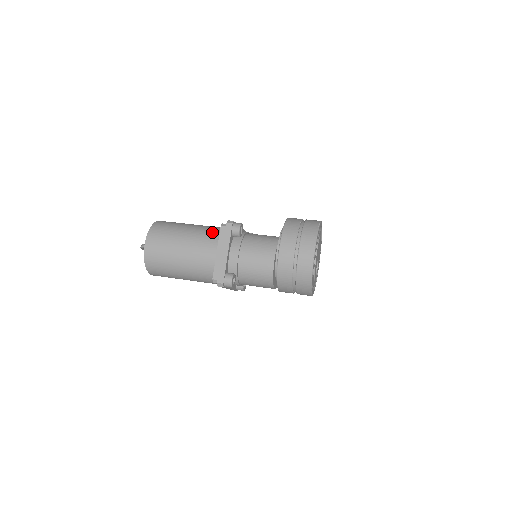
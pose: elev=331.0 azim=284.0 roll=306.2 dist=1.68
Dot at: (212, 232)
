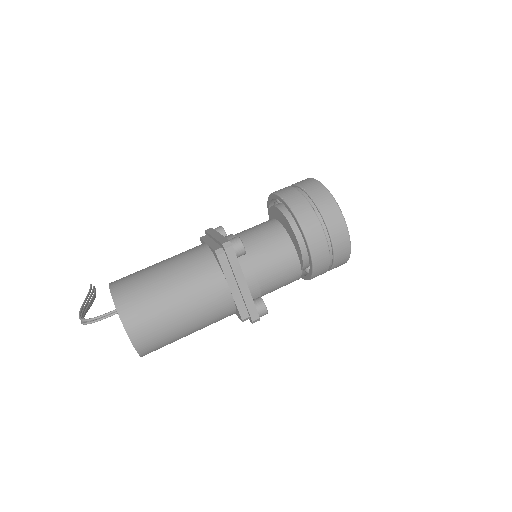
Dot at: (204, 266)
